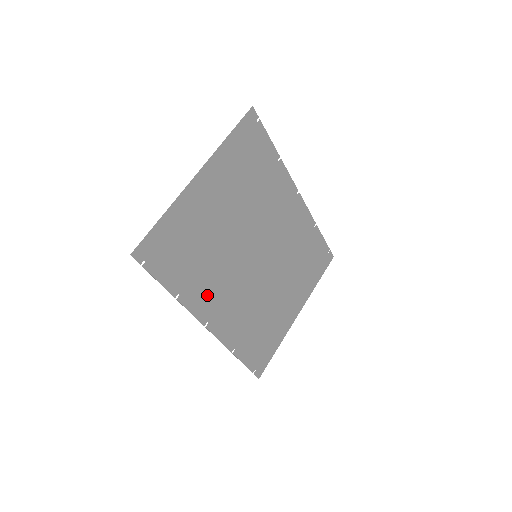
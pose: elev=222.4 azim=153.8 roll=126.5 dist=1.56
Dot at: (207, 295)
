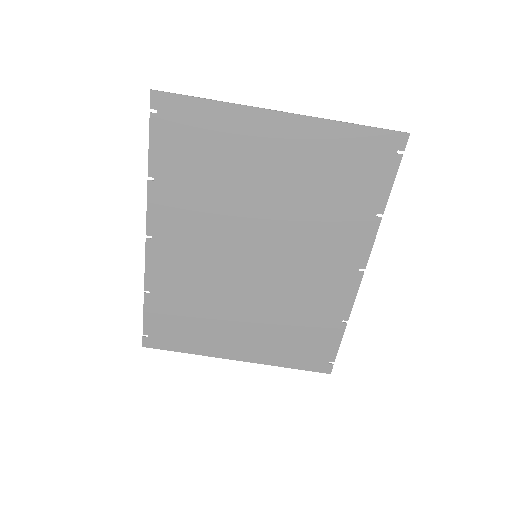
Dot at: (176, 217)
